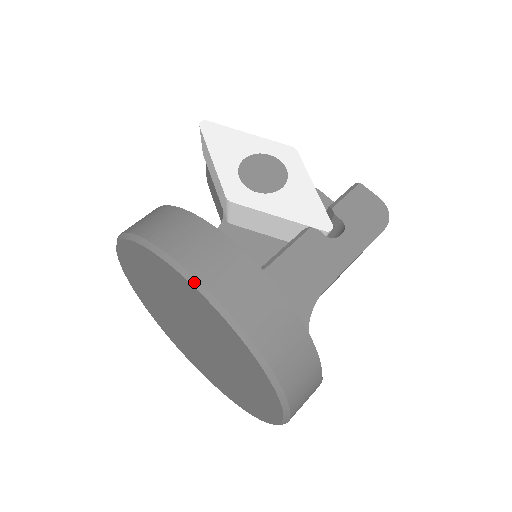
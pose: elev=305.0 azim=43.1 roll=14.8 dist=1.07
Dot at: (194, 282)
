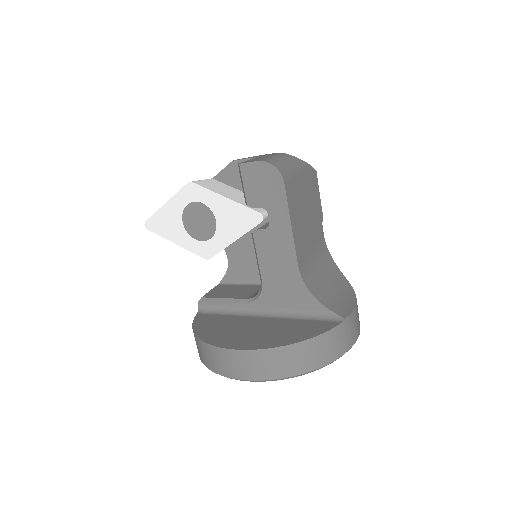
Dot at: occluded
